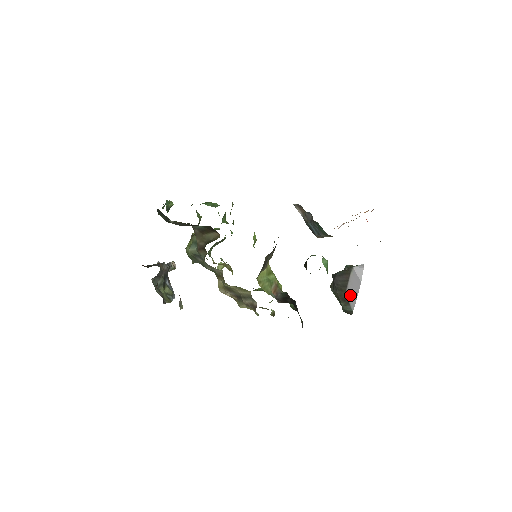
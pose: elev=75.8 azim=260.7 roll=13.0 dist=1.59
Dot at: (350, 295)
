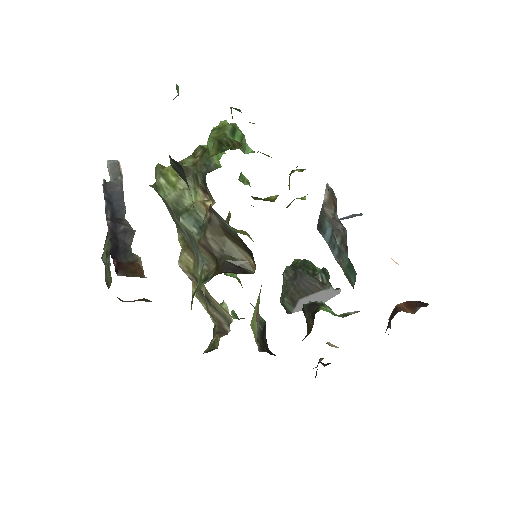
Dot at: (303, 303)
